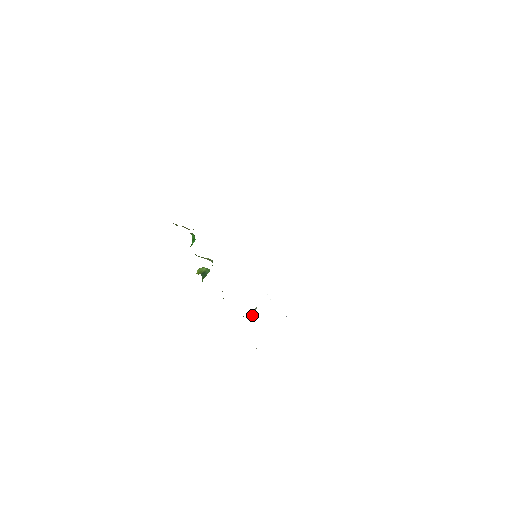
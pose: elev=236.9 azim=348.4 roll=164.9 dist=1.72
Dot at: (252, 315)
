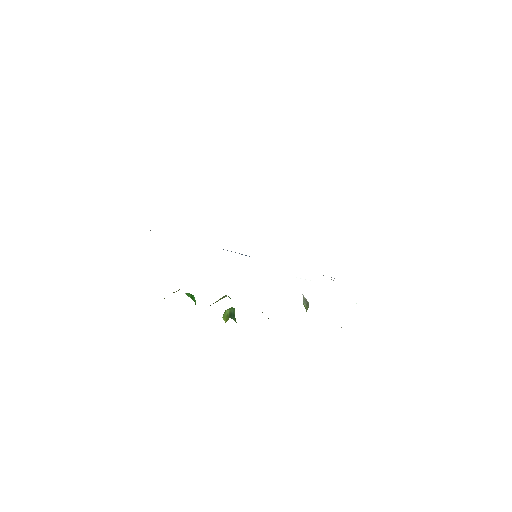
Dot at: (306, 305)
